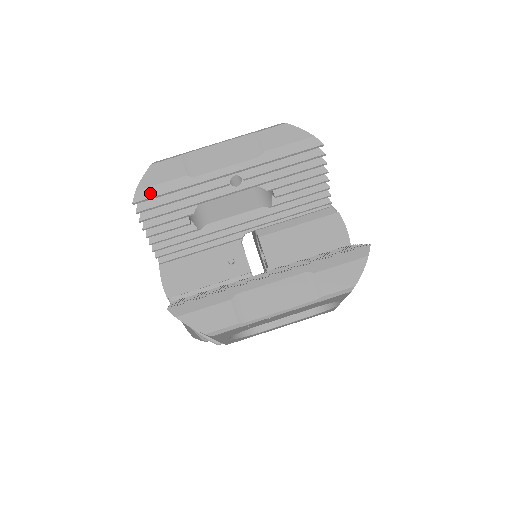
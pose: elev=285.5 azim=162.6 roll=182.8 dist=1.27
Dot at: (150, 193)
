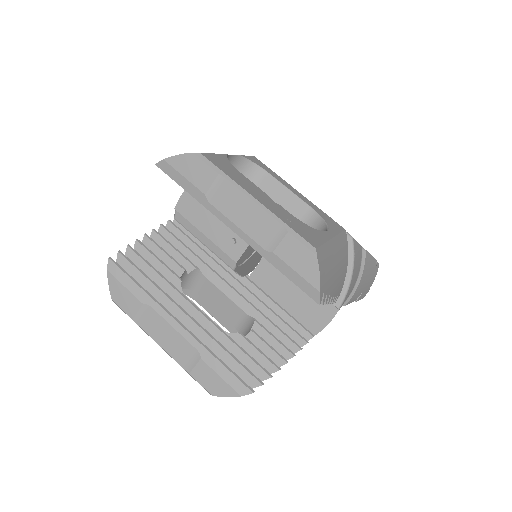
Dot at: (171, 173)
